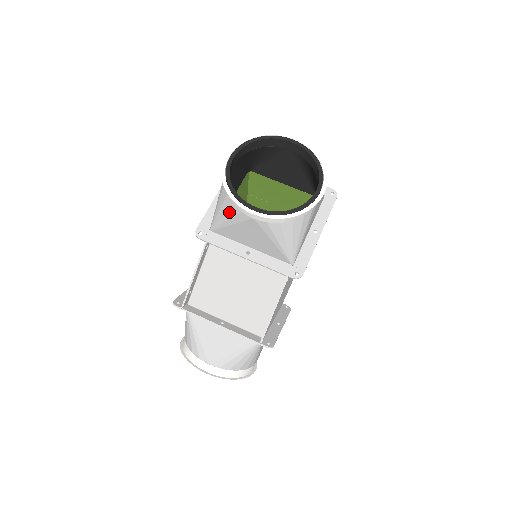
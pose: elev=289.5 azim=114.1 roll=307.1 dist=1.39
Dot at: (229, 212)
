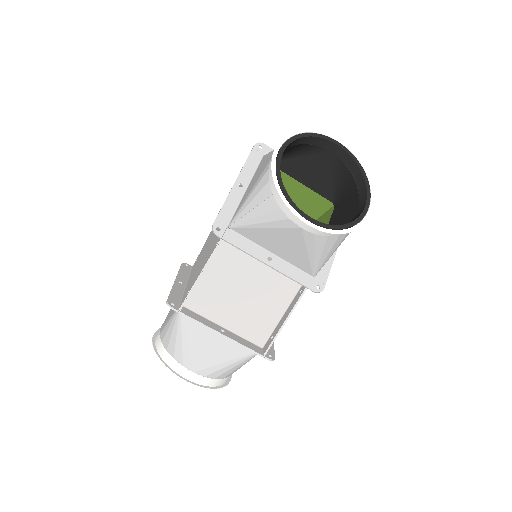
Dot at: (269, 214)
